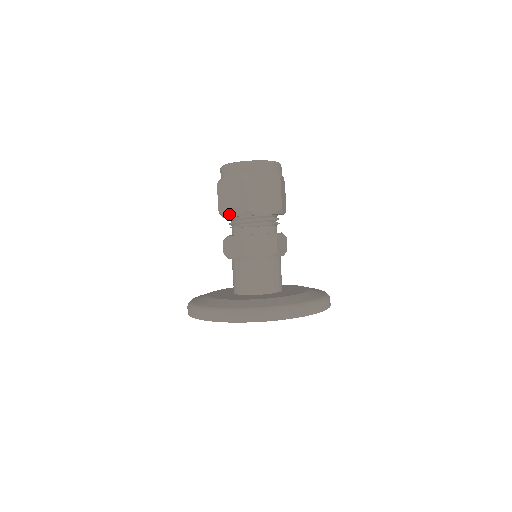
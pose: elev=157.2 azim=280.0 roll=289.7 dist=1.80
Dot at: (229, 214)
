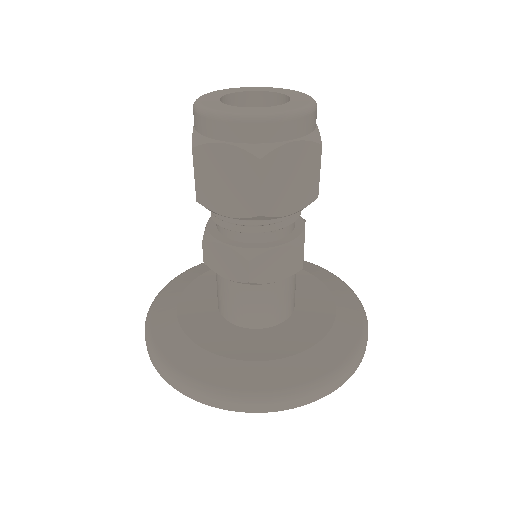
Dot at: (220, 212)
